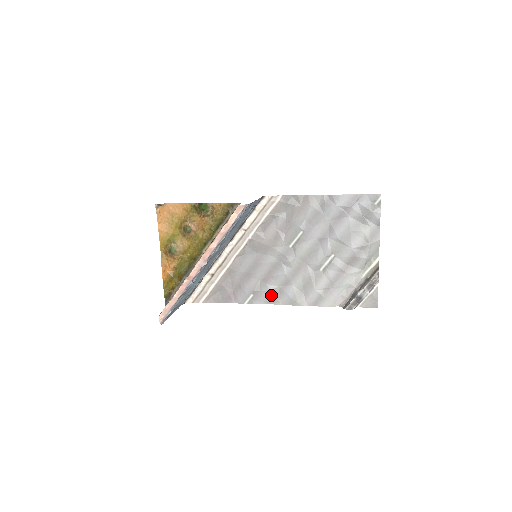
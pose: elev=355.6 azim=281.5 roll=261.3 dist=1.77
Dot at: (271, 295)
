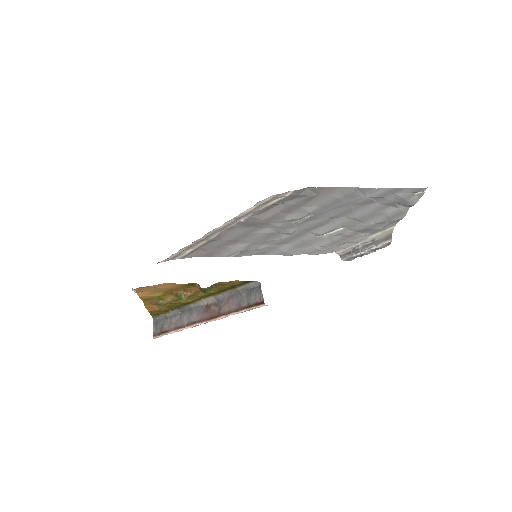
Dot at: (261, 251)
